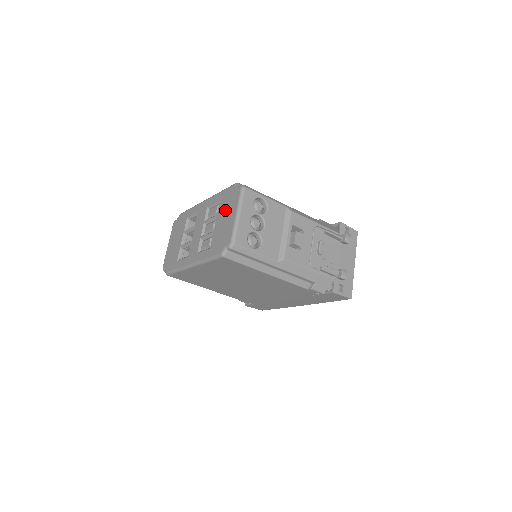
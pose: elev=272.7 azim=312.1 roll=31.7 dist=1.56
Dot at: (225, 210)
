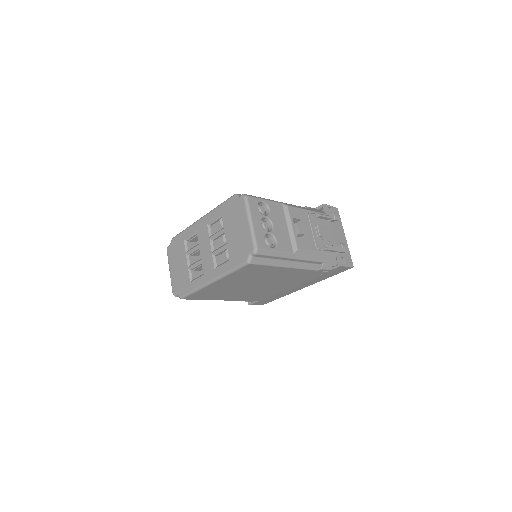
Dot at: (233, 222)
